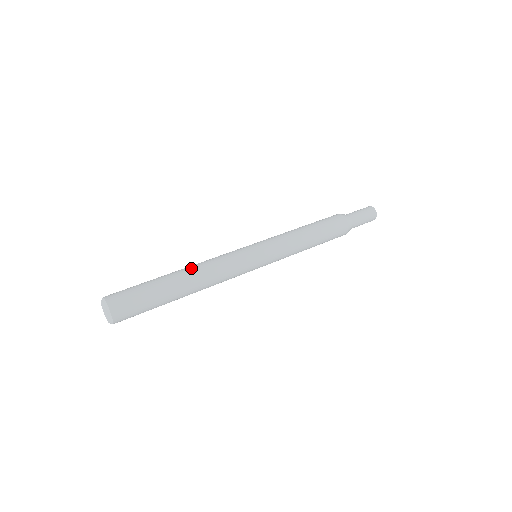
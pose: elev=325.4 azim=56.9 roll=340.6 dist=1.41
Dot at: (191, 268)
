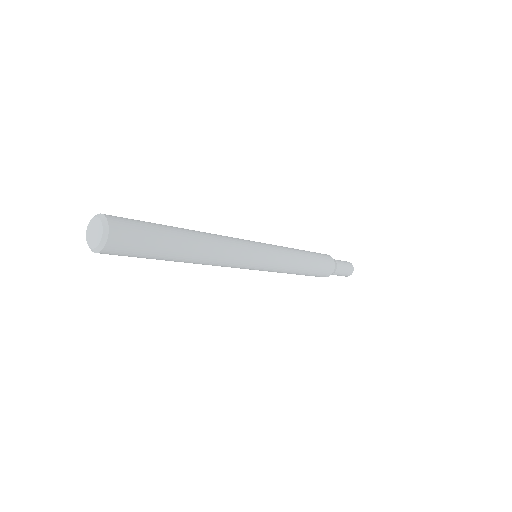
Dot at: occluded
